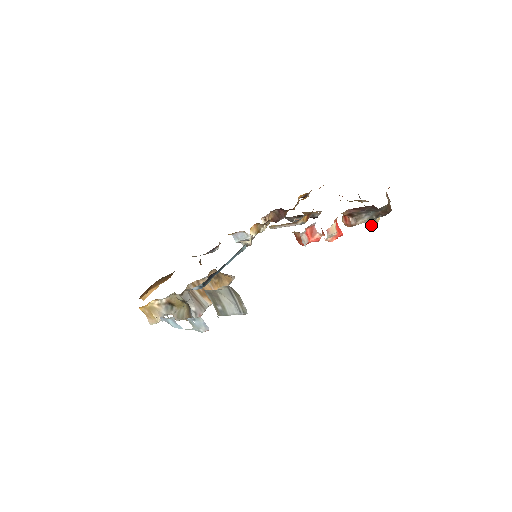
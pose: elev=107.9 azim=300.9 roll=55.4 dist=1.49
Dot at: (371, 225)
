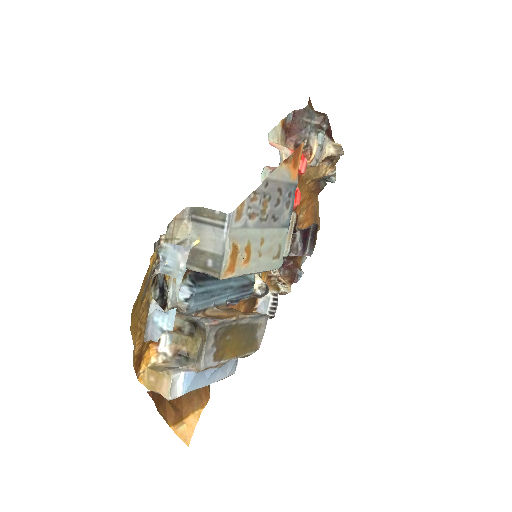
Dot at: (338, 153)
